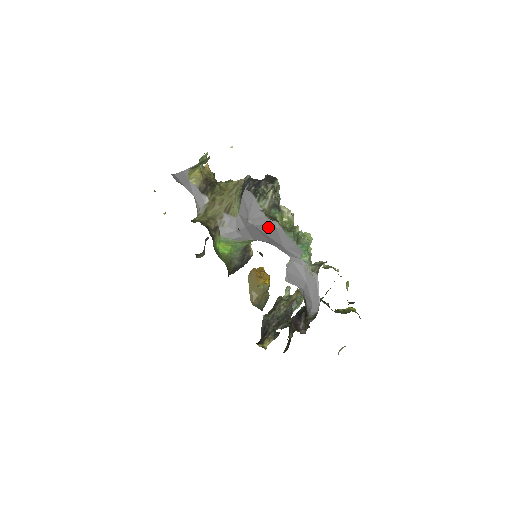
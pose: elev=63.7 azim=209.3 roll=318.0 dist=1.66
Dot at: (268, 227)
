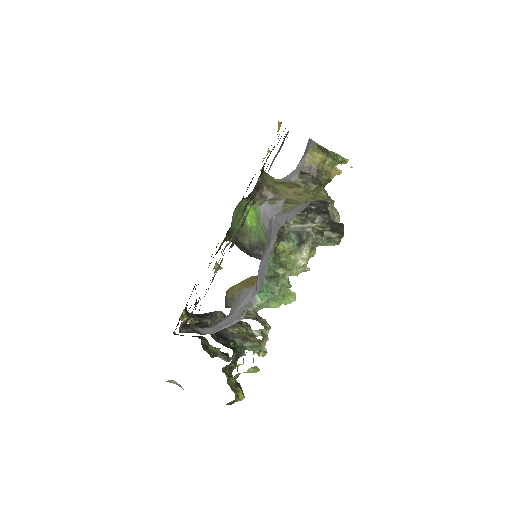
Dot at: (271, 236)
